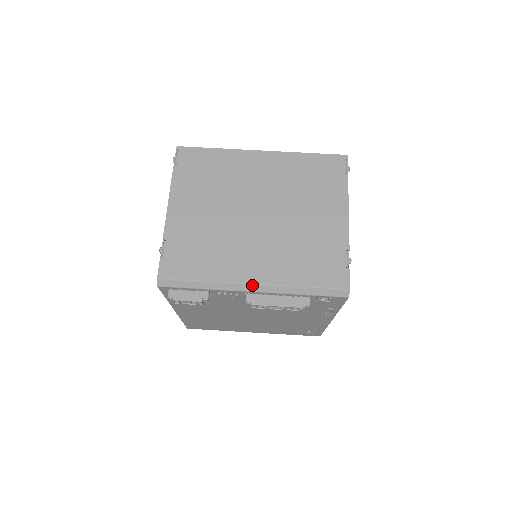
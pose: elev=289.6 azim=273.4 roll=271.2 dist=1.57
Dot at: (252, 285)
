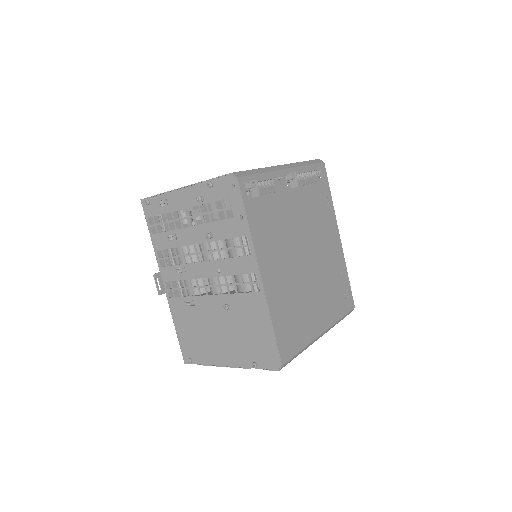
Dot at: (282, 166)
